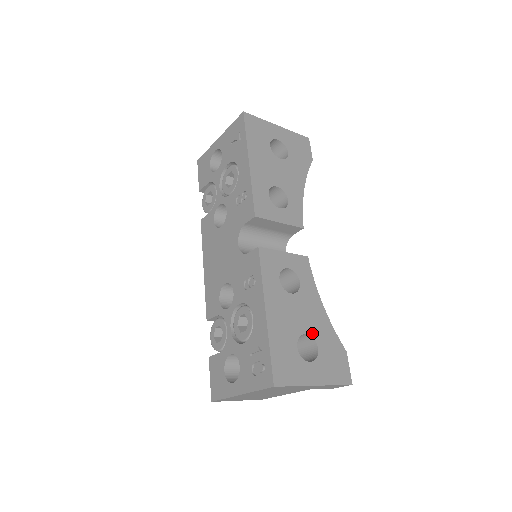
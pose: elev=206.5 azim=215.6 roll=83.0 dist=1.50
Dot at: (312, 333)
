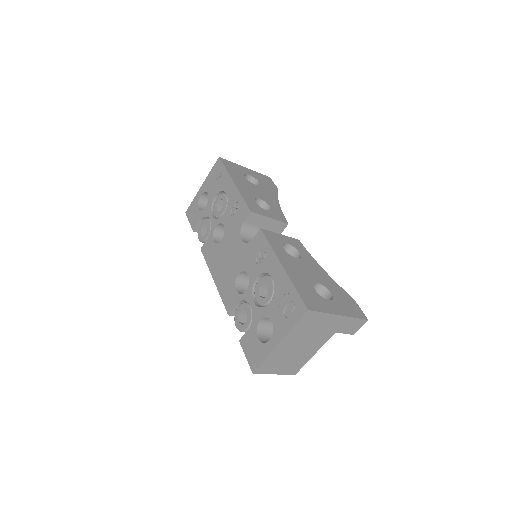
Dot at: (322, 284)
